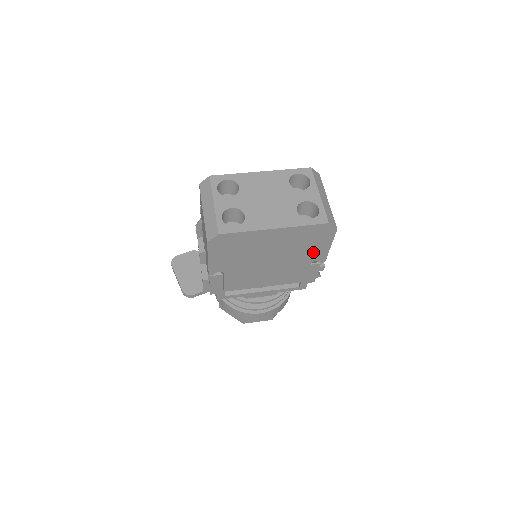
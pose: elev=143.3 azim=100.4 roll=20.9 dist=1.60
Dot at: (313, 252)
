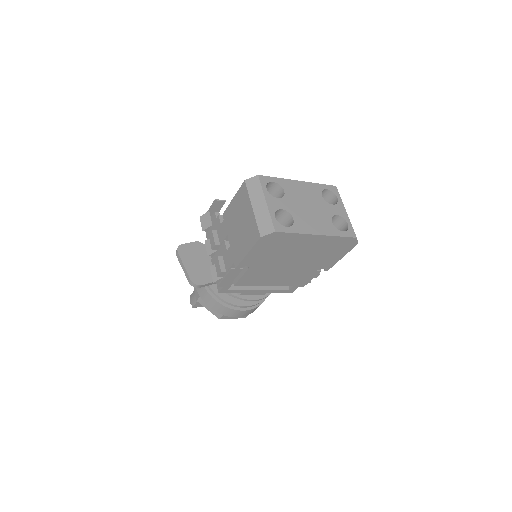
Dot at: (327, 260)
